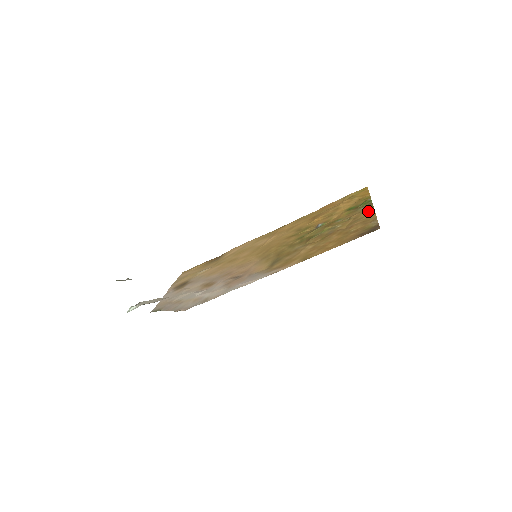
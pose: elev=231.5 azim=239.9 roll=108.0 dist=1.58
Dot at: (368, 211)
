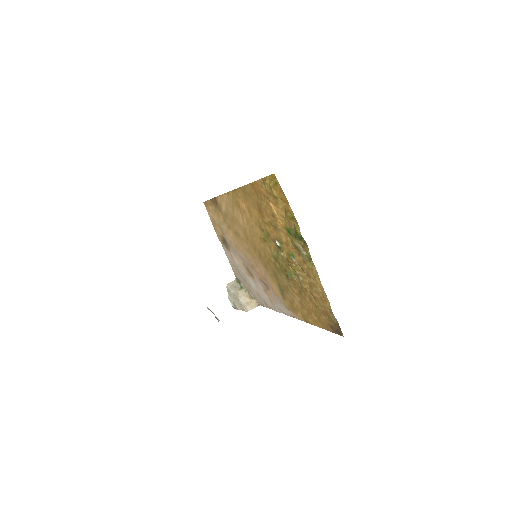
Dot at: (314, 273)
